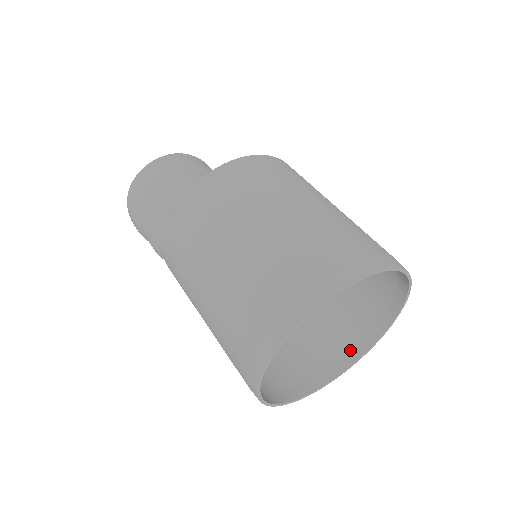
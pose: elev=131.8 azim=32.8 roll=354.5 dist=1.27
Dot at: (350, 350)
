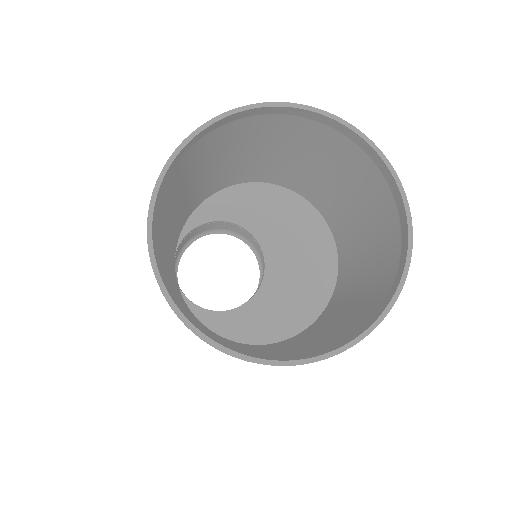
Dot at: (363, 327)
